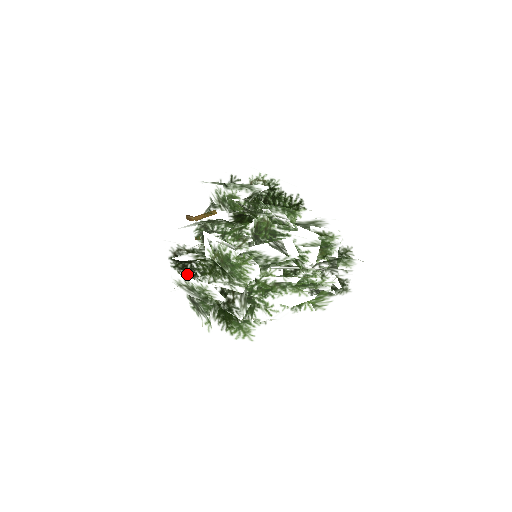
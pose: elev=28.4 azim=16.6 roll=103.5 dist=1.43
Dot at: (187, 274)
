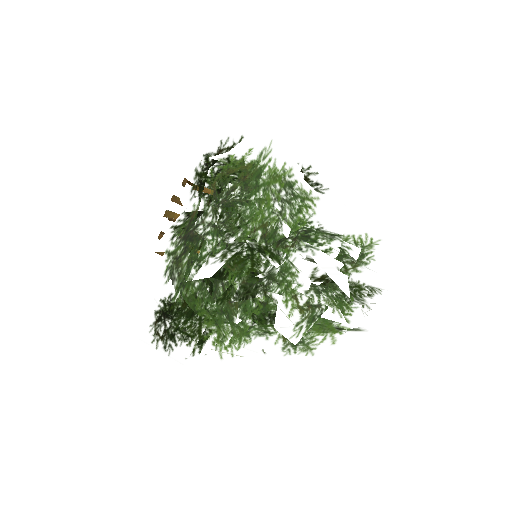
Dot at: occluded
